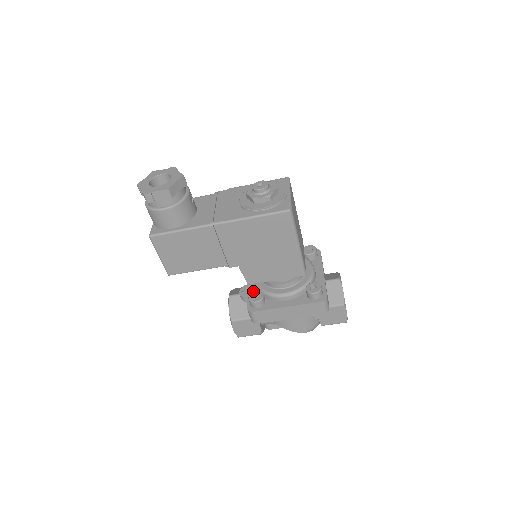
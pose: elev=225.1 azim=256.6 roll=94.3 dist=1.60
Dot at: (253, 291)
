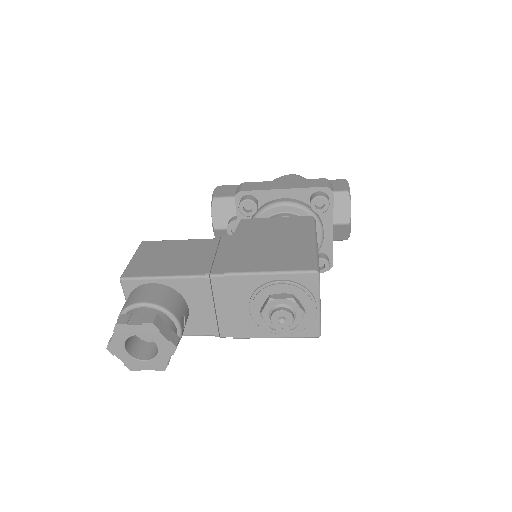
Dot at: occluded
